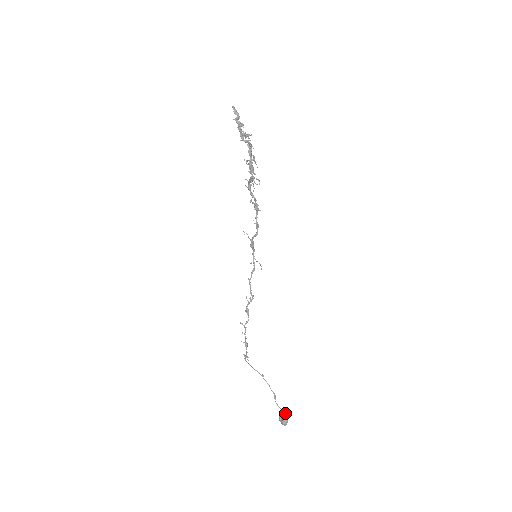
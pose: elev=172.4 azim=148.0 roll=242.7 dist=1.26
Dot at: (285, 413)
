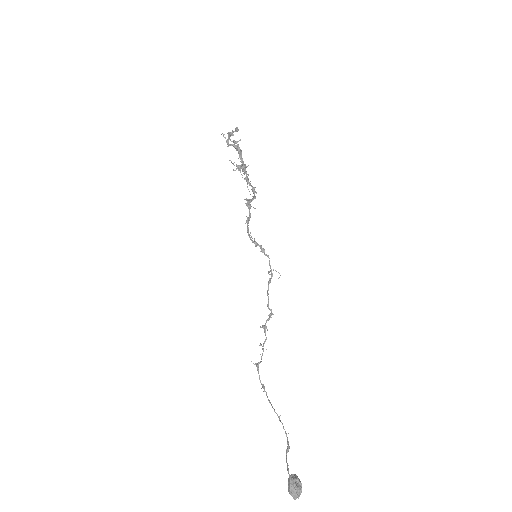
Dot at: (295, 476)
